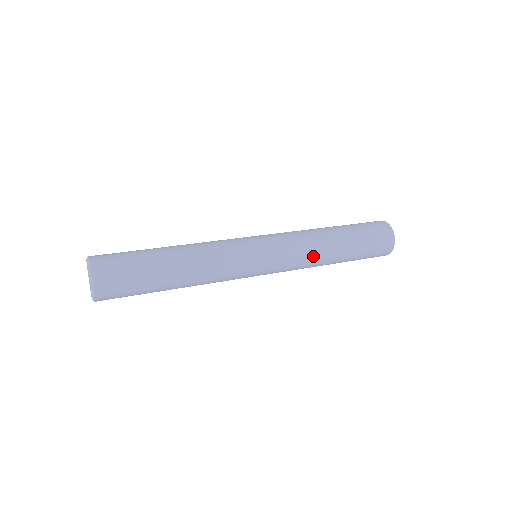
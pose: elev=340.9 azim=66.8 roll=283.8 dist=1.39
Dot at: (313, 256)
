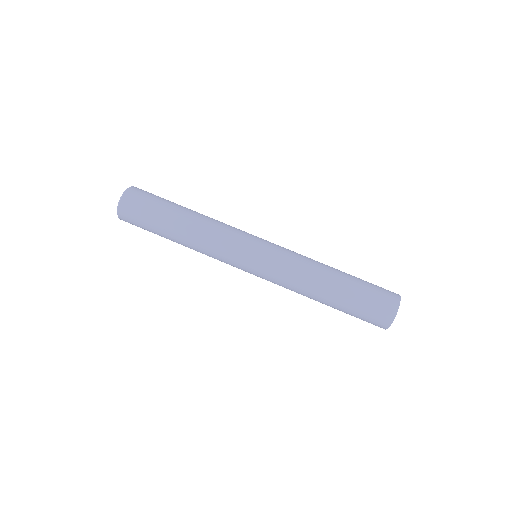
Dot at: (296, 292)
